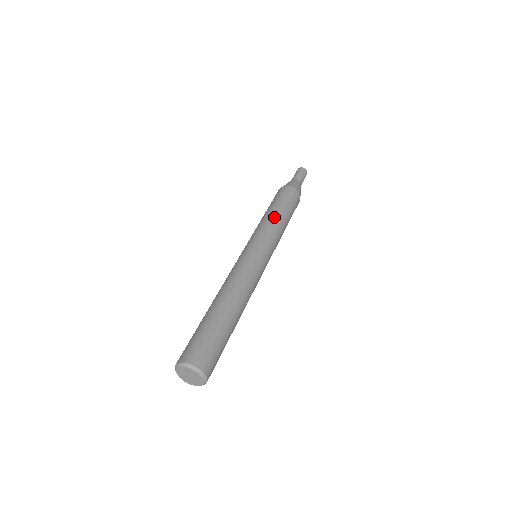
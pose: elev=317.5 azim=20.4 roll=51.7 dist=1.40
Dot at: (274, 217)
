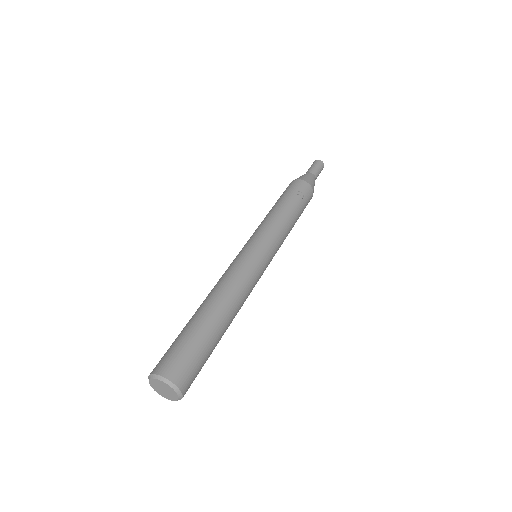
Dot at: (275, 212)
